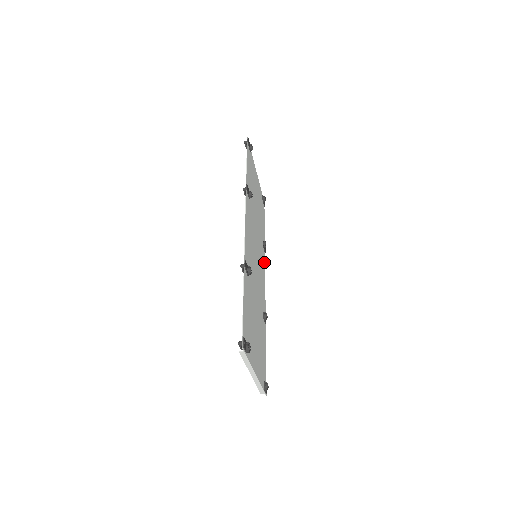
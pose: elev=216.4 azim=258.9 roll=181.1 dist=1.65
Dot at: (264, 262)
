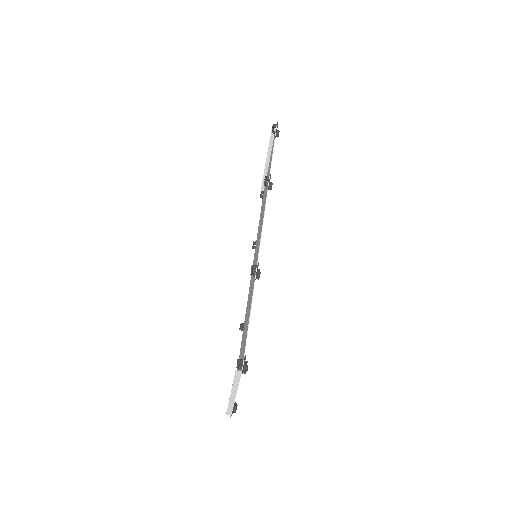
Dot at: occluded
